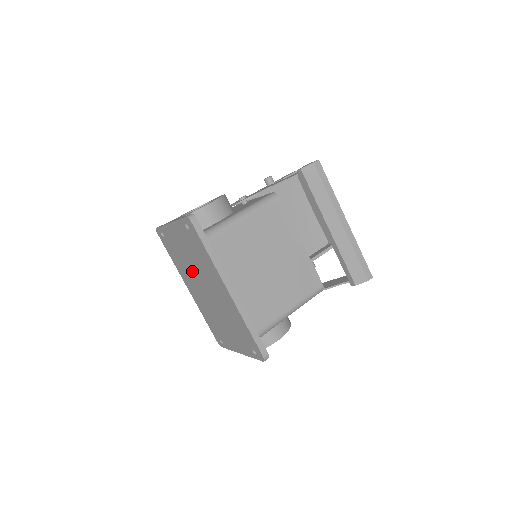
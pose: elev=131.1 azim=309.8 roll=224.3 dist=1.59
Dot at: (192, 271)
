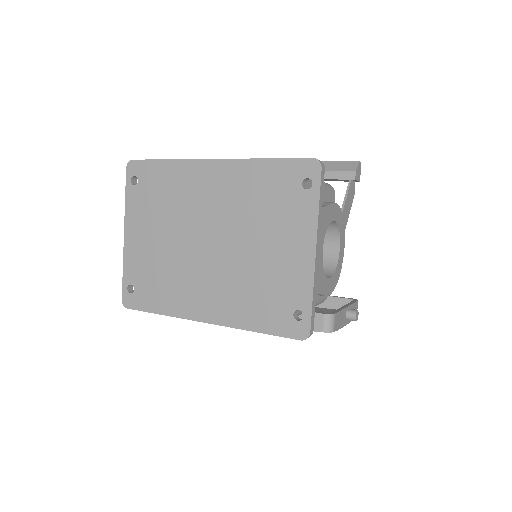
Dot at: (181, 254)
